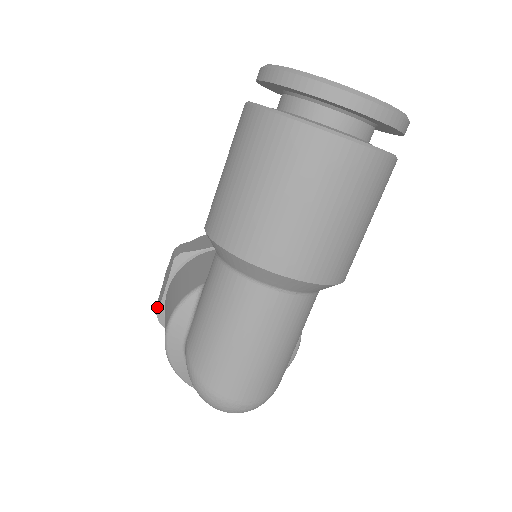
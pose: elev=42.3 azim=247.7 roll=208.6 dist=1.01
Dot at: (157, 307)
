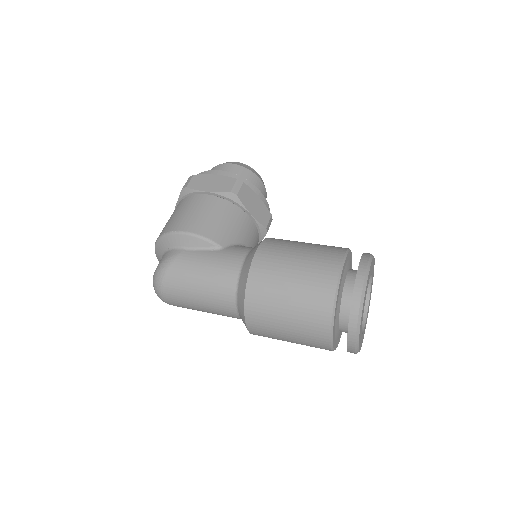
Dot at: (191, 182)
